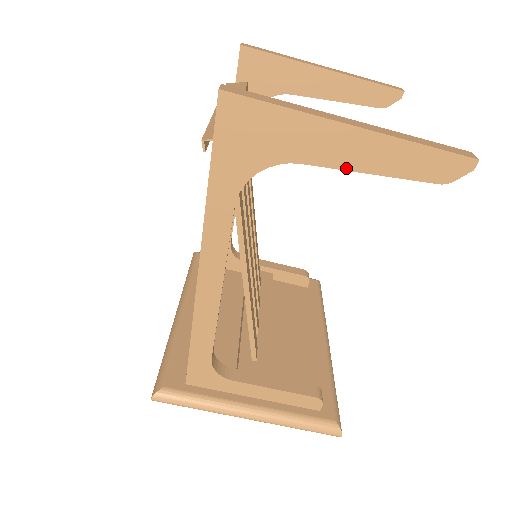
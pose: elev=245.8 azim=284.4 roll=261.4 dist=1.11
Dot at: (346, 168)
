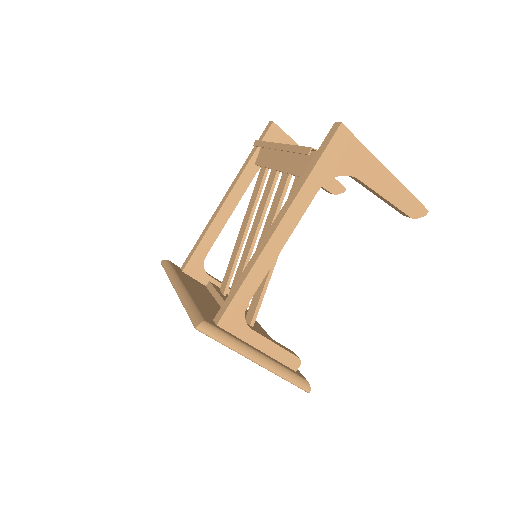
Dot at: (377, 192)
